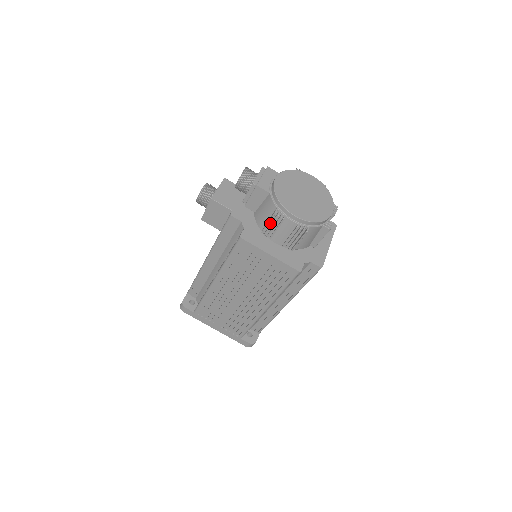
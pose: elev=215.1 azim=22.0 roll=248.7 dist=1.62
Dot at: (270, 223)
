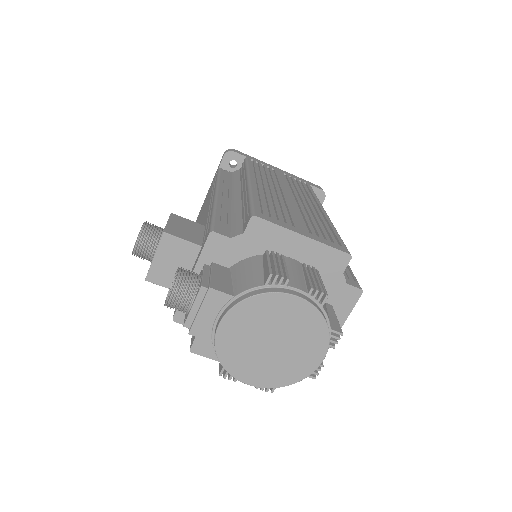
Dot at: occluded
